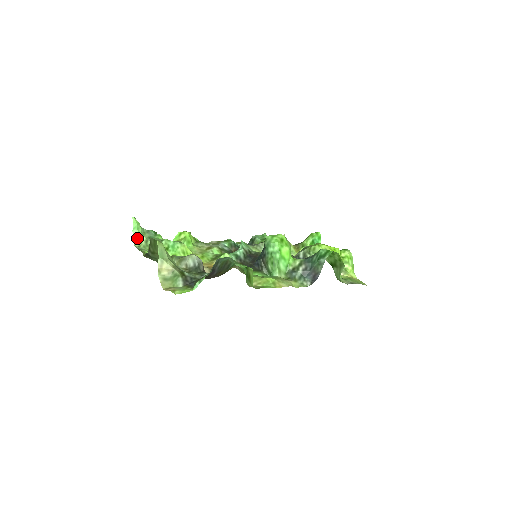
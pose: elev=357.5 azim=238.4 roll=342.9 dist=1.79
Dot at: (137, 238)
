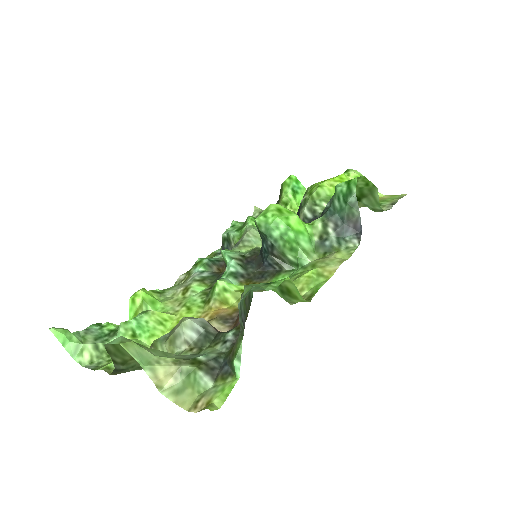
Dot at: (79, 353)
